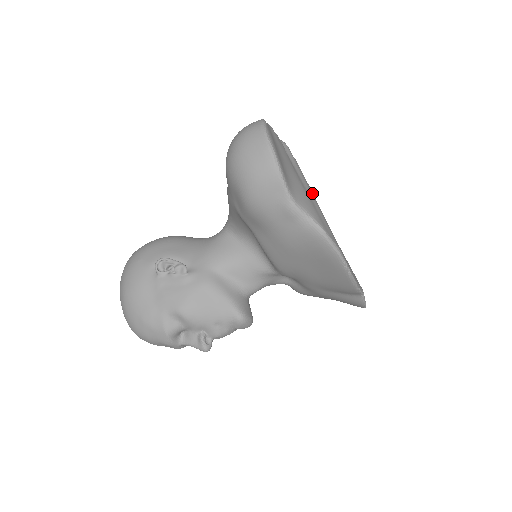
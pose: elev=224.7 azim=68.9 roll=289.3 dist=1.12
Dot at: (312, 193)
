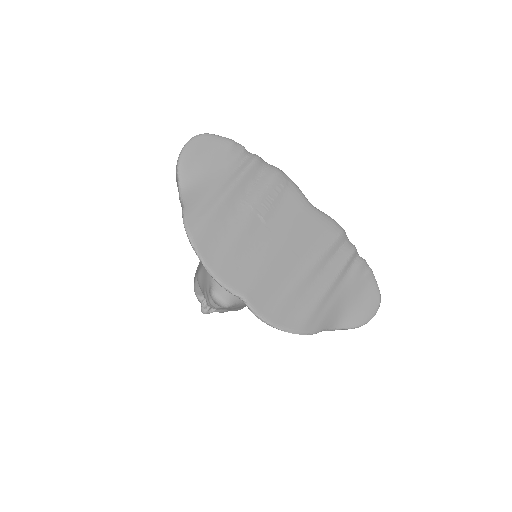
Dot at: (253, 201)
